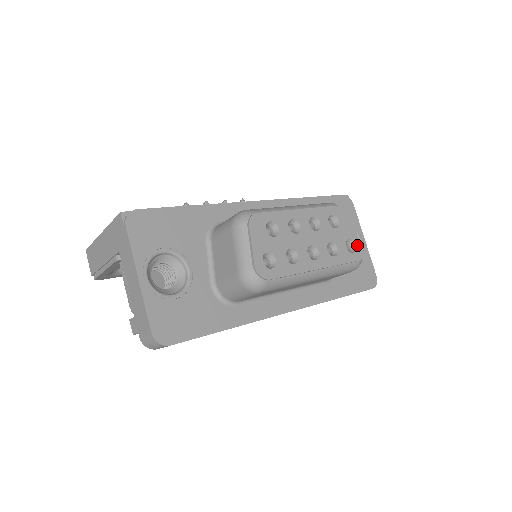
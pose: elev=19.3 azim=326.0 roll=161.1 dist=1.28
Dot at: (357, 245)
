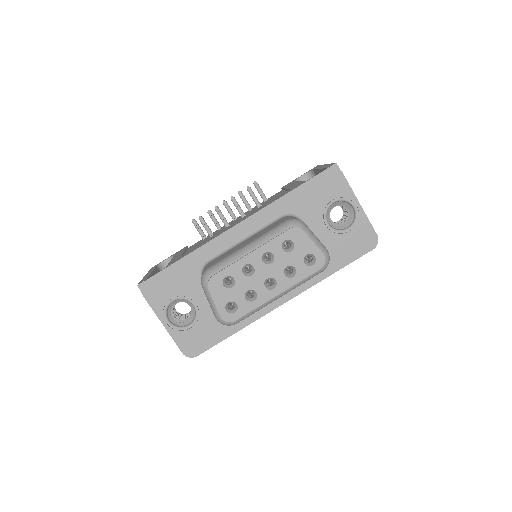
Dot at: (317, 255)
